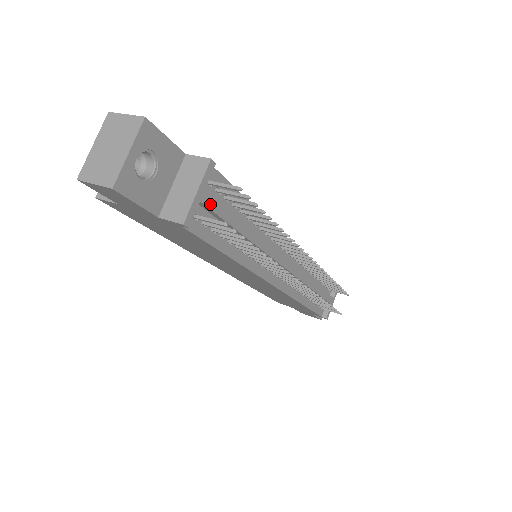
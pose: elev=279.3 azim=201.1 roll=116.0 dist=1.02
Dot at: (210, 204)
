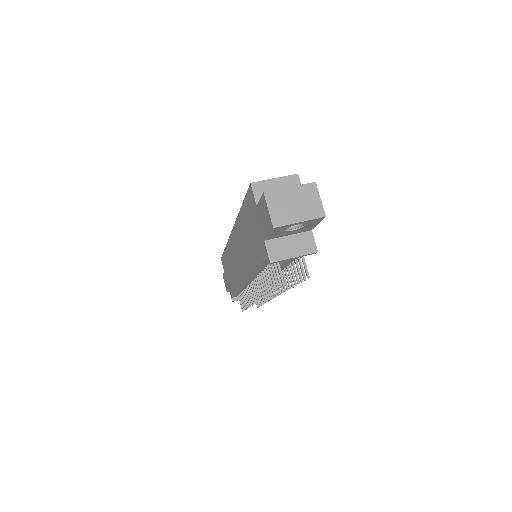
Dot at: (289, 261)
